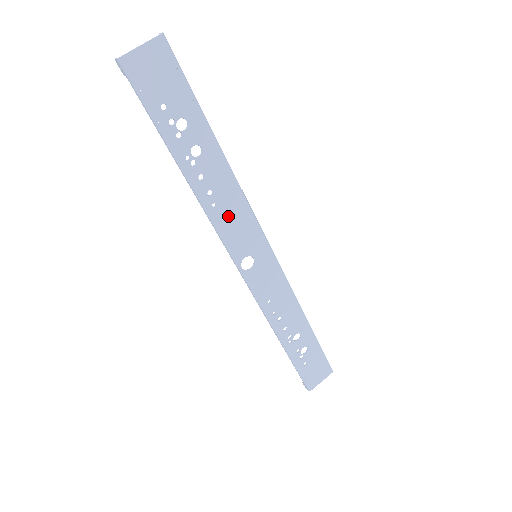
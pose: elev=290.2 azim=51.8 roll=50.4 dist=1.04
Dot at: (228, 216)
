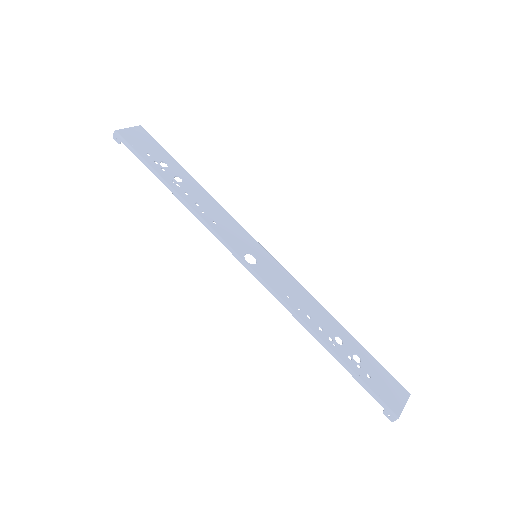
Dot at: (218, 221)
